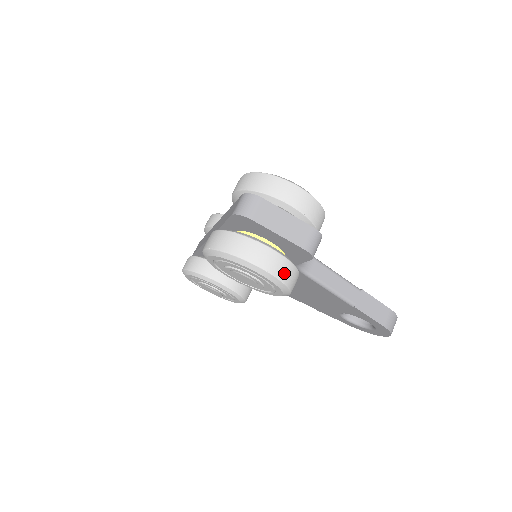
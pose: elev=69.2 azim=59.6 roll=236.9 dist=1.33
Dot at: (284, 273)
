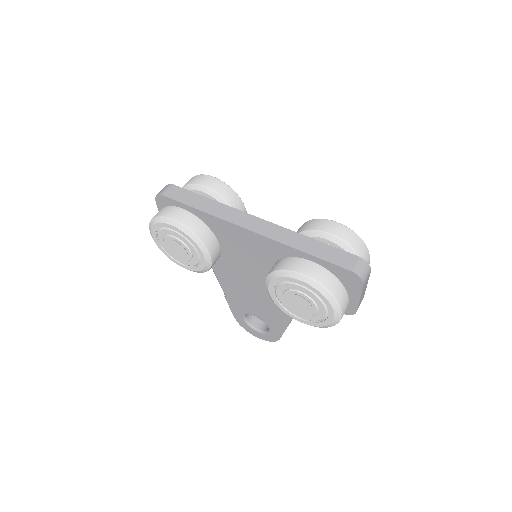
Dot at: occluded
